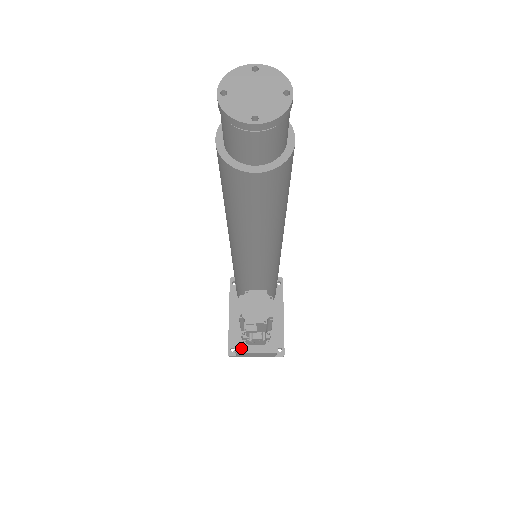
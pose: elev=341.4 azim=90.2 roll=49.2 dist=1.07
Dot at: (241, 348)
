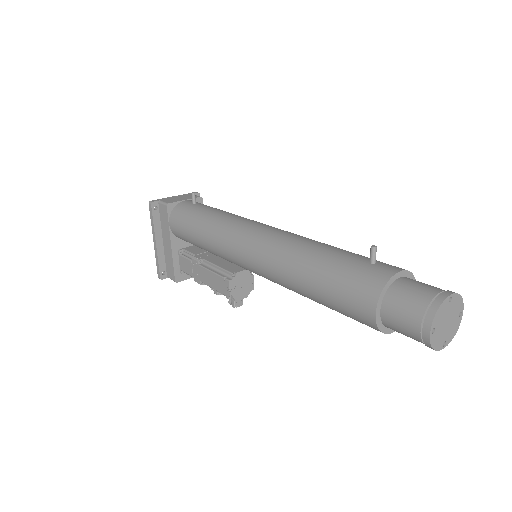
Dot at: (180, 277)
